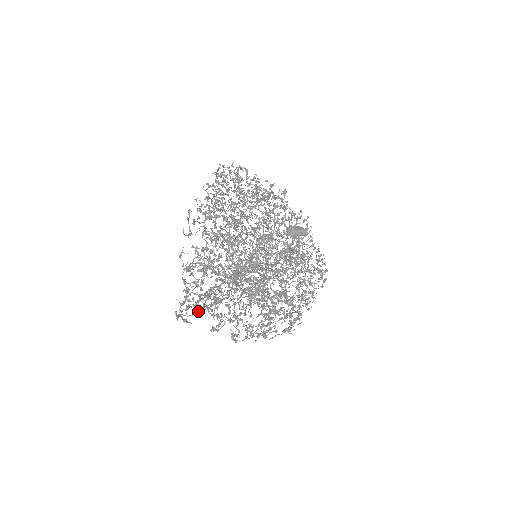
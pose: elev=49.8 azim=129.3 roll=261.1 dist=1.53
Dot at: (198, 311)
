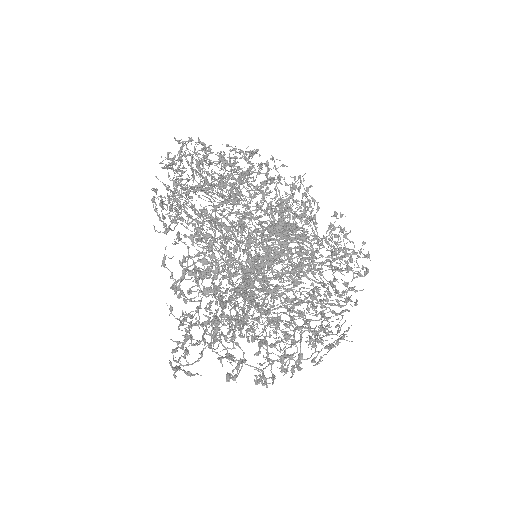
Dot at: (211, 347)
